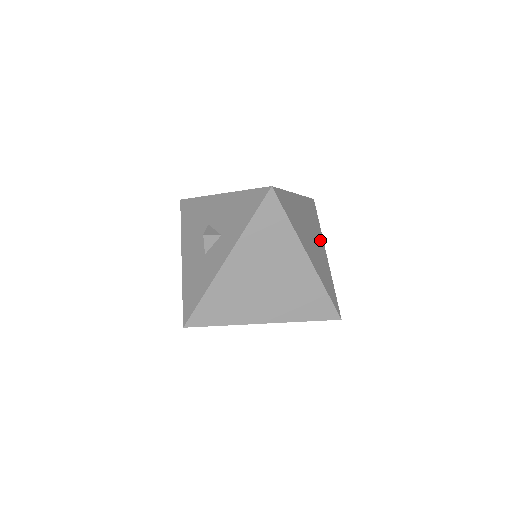
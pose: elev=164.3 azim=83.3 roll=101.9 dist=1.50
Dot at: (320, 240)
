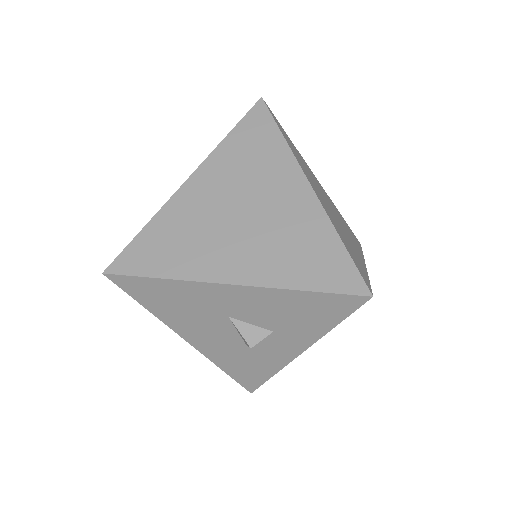
Dot at: occluded
